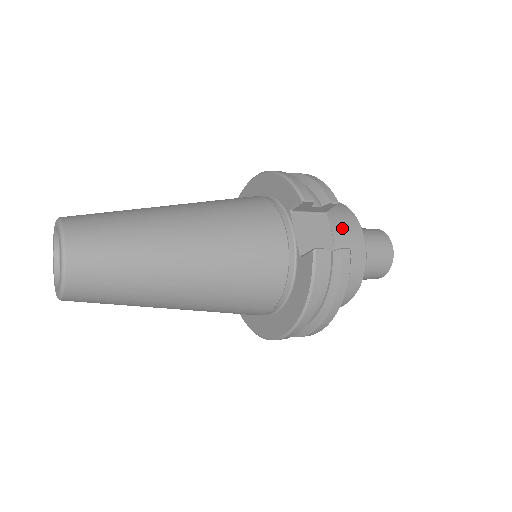
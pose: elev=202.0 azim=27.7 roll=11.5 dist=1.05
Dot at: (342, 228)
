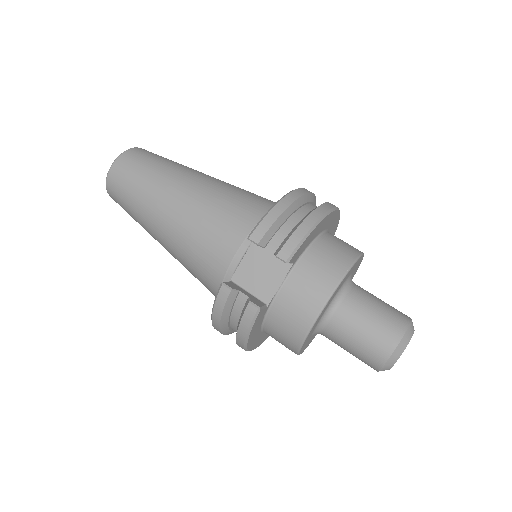
Dot at: (300, 288)
